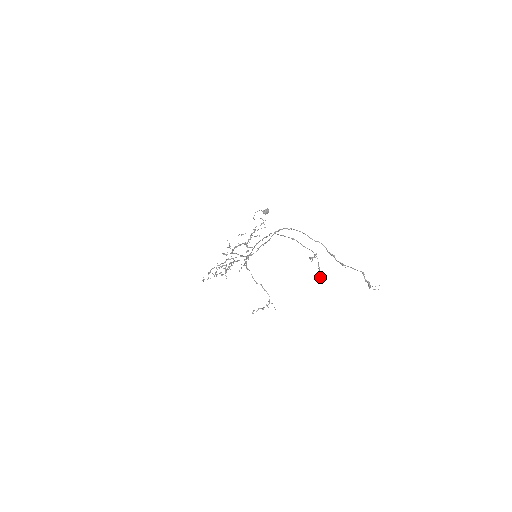
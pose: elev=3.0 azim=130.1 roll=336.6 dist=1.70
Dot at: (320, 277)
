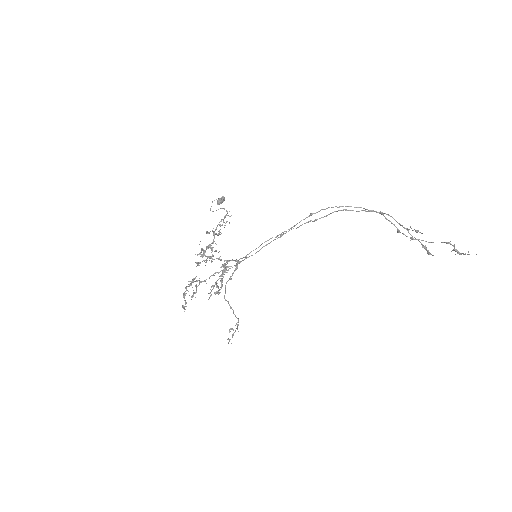
Dot at: (428, 252)
